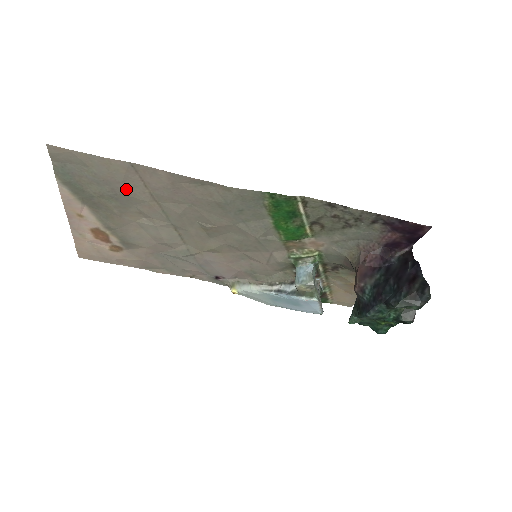
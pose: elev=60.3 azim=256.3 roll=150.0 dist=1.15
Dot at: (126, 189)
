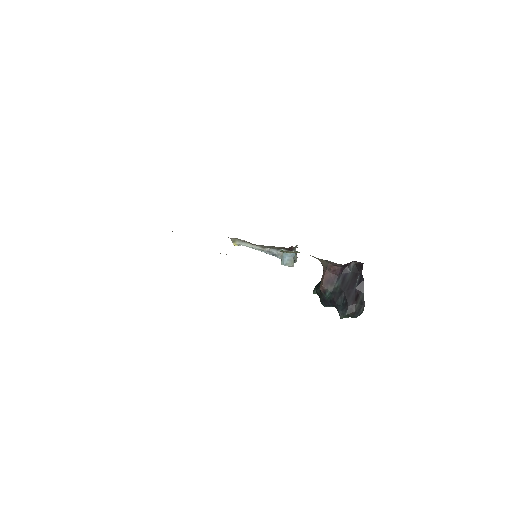
Dot at: occluded
